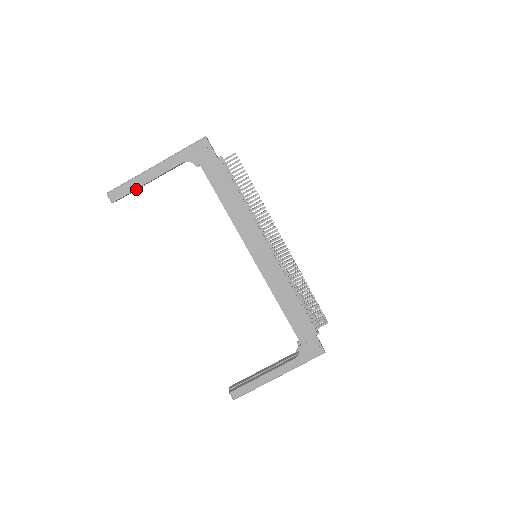
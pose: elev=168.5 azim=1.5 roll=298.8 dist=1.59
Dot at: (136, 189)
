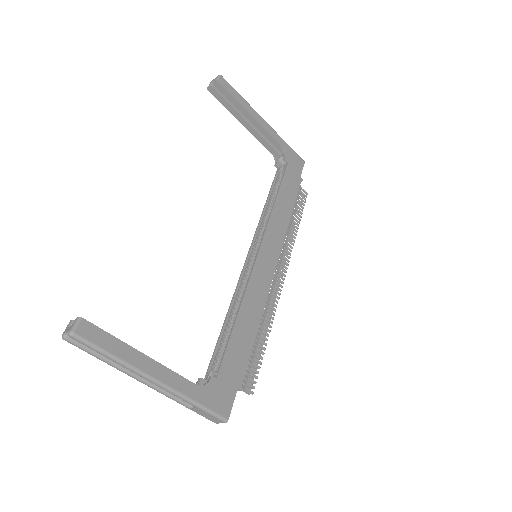
Dot at: (233, 107)
